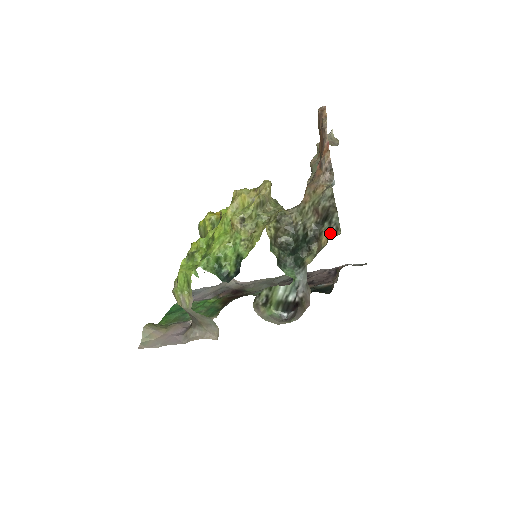
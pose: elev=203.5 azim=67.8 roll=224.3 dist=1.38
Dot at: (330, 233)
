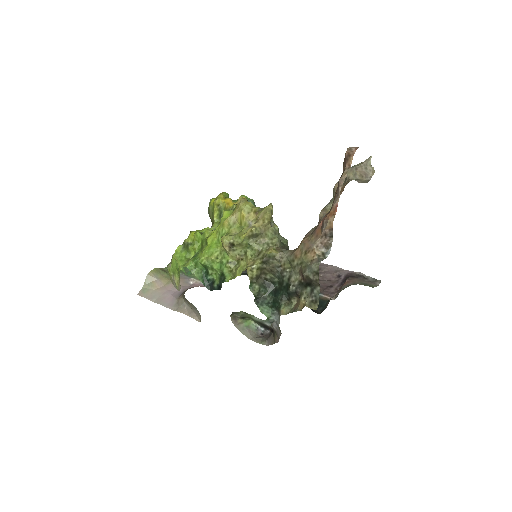
Dot at: (307, 302)
